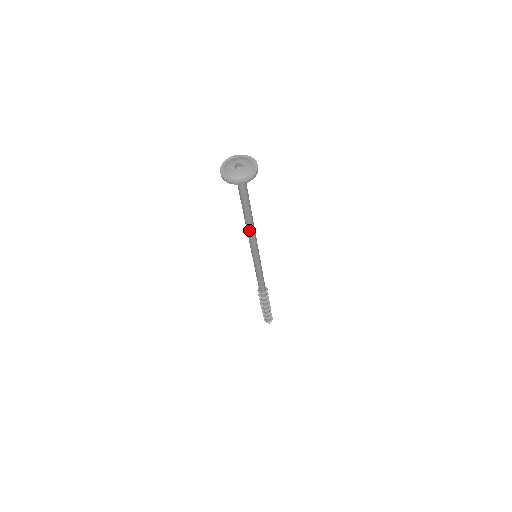
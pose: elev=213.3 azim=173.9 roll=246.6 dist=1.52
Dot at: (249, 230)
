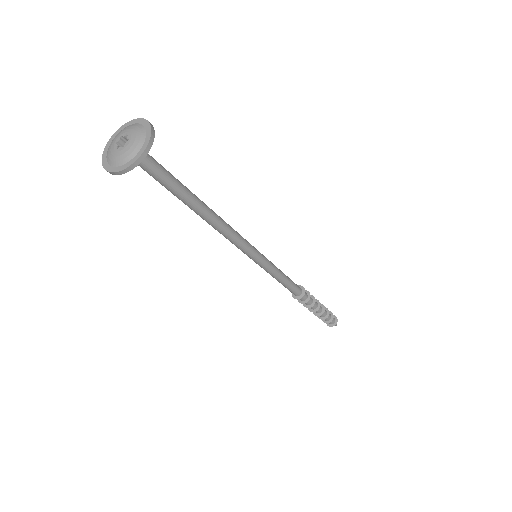
Dot at: (219, 226)
